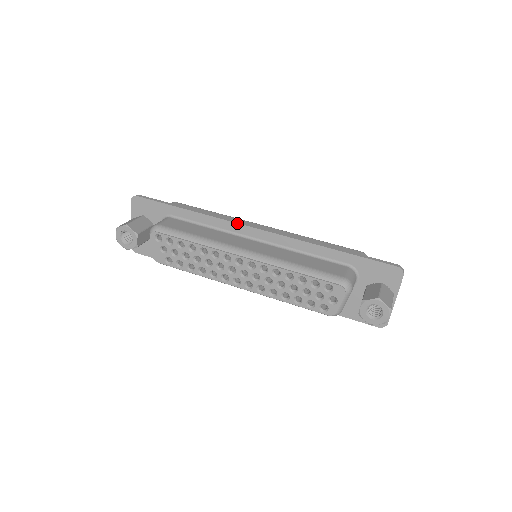
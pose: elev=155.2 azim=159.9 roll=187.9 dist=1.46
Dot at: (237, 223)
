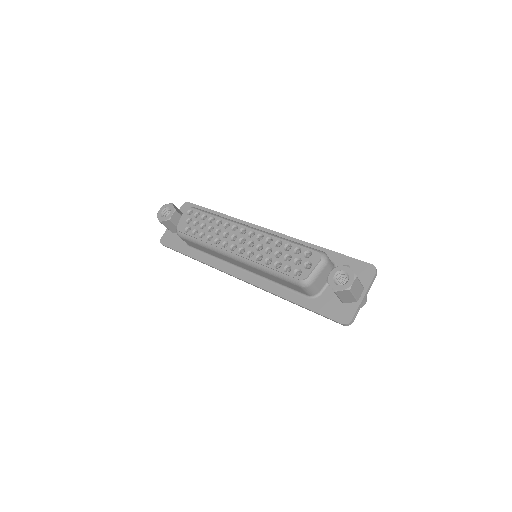
Dot at: (253, 224)
